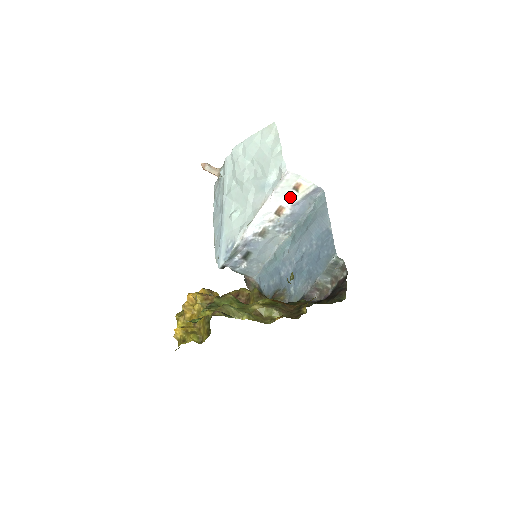
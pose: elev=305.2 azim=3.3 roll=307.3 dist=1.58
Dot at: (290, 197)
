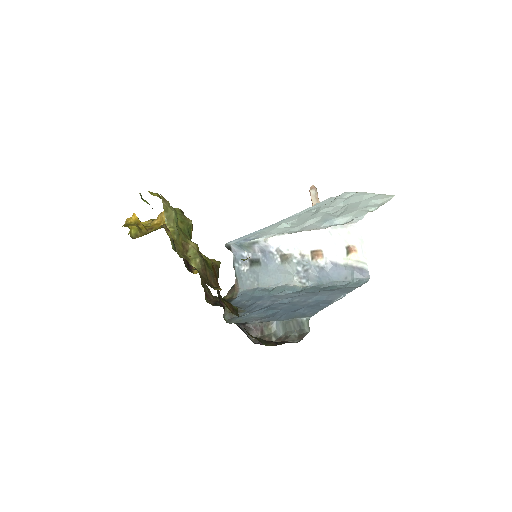
Dot at: (337, 252)
